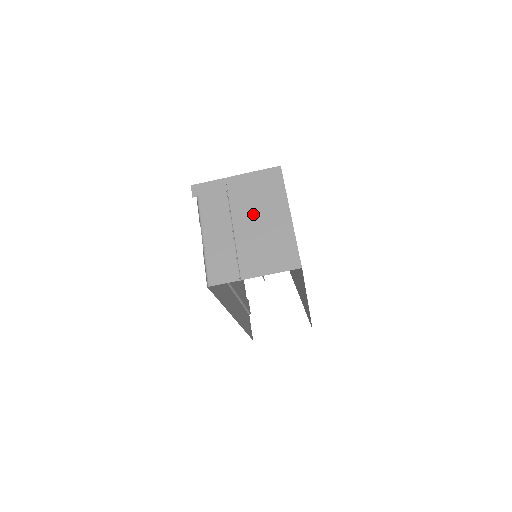
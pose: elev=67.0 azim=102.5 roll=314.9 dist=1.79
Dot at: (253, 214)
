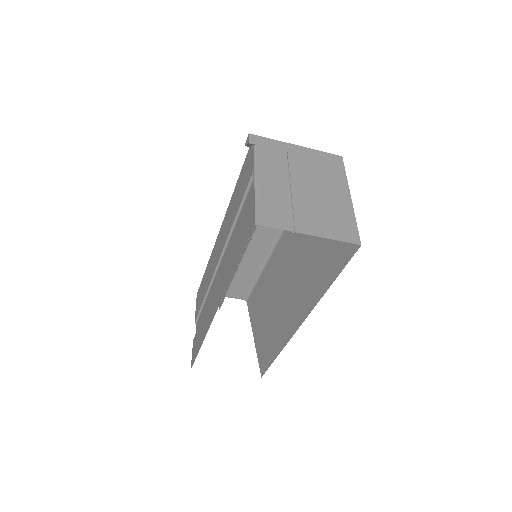
Dot at: (313, 181)
